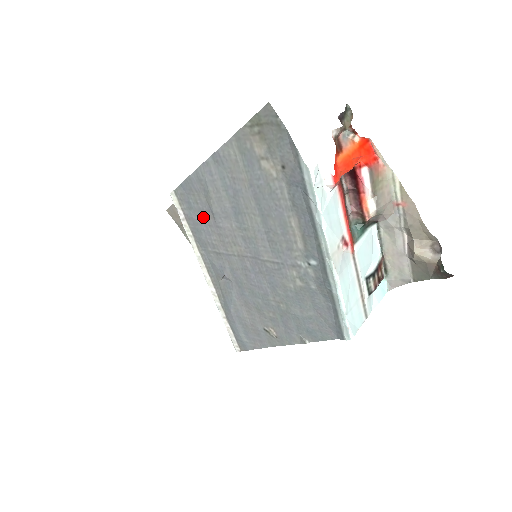
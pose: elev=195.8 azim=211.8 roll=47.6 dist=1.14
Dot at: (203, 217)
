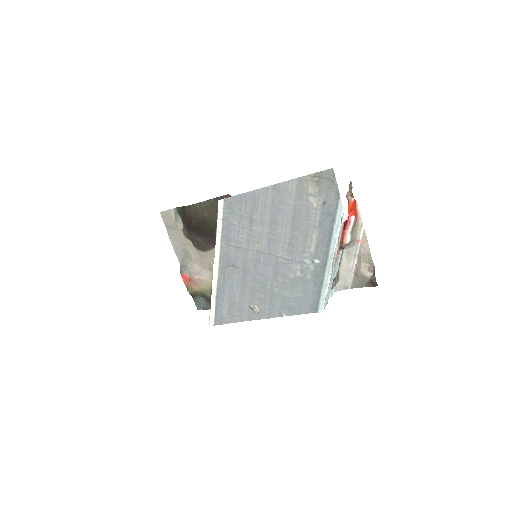
Dot at: (240, 221)
